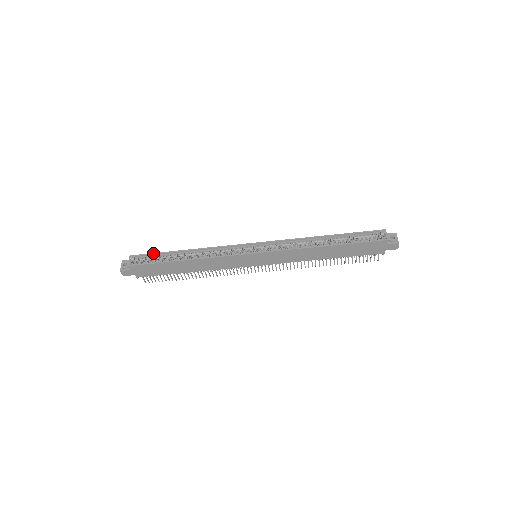
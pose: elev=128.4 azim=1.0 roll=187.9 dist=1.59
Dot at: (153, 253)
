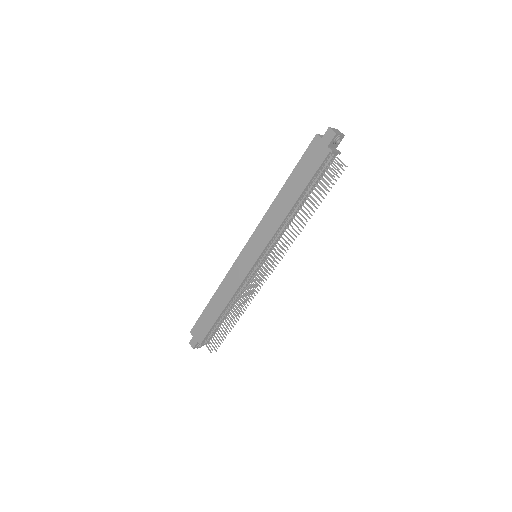
Dot at: occluded
